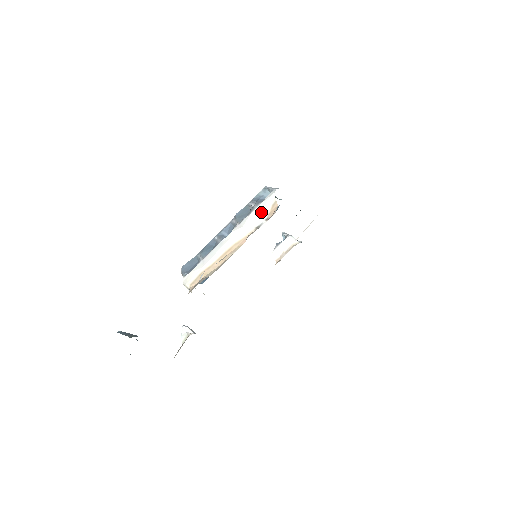
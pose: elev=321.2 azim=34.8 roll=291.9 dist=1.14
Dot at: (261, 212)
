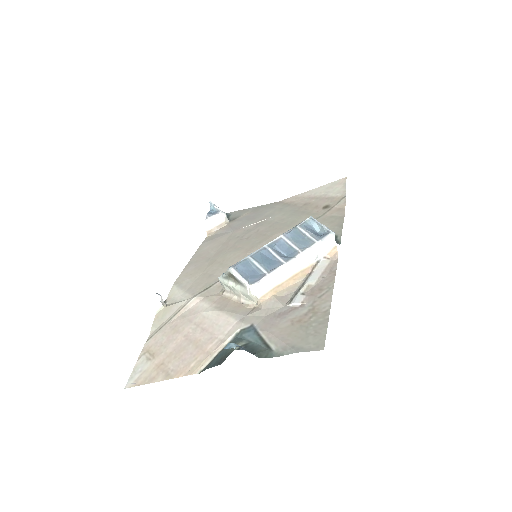
Dot at: (323, 250)
